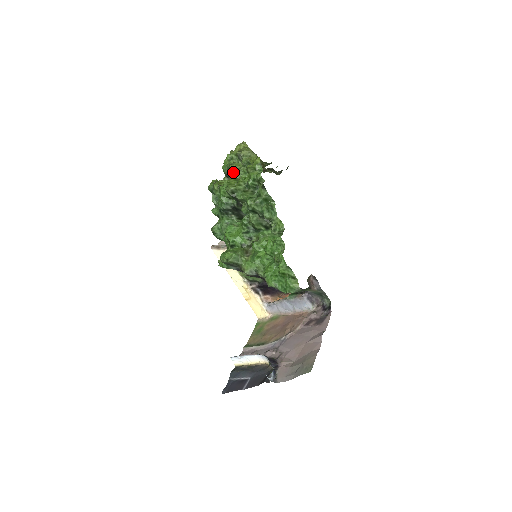
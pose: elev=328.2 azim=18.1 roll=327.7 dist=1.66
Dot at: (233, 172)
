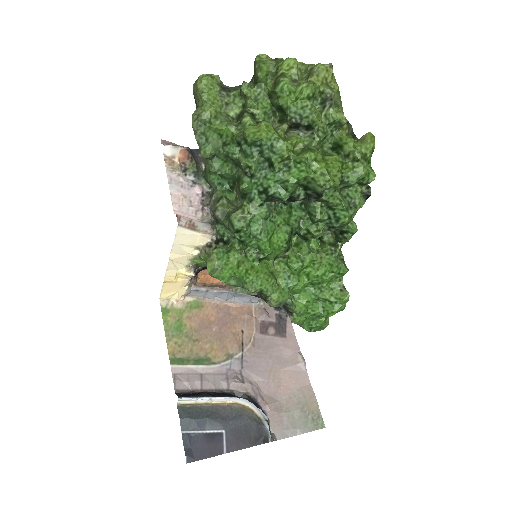
Dot at: (310, 128)
